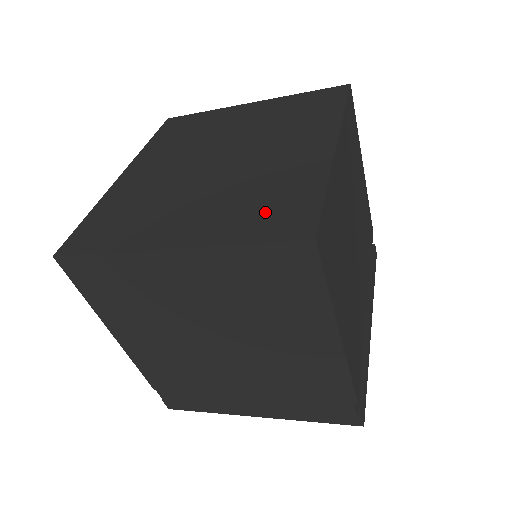
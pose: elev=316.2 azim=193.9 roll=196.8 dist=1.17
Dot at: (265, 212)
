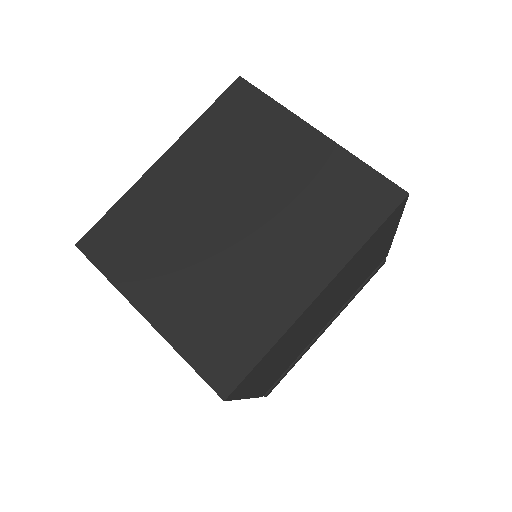
Dot at: (217, 338)
